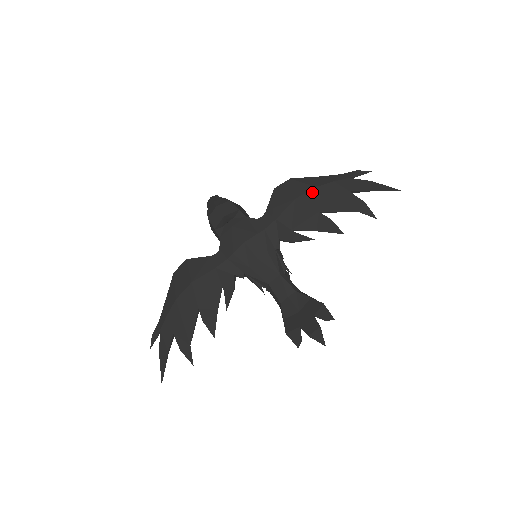
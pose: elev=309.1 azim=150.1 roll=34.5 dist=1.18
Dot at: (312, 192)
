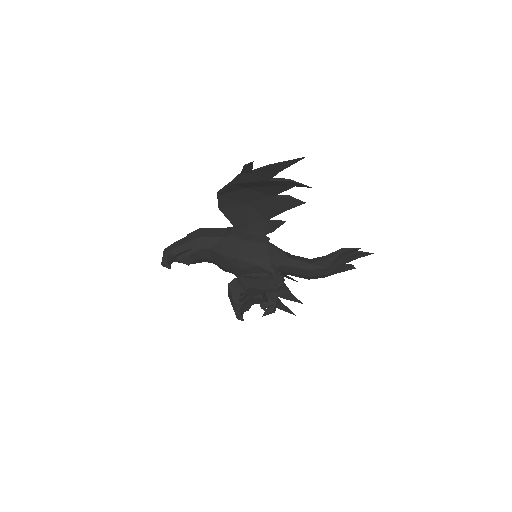
Dot at: occluded
